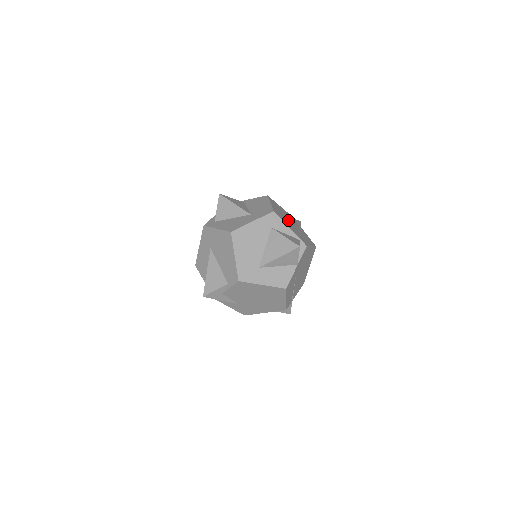
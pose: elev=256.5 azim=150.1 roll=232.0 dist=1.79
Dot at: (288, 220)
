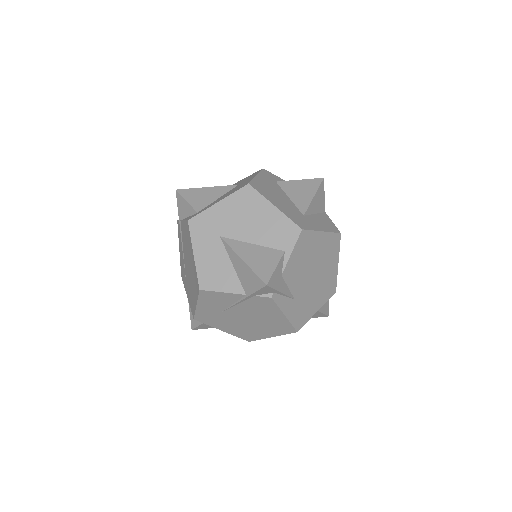
Dot at: occluded
